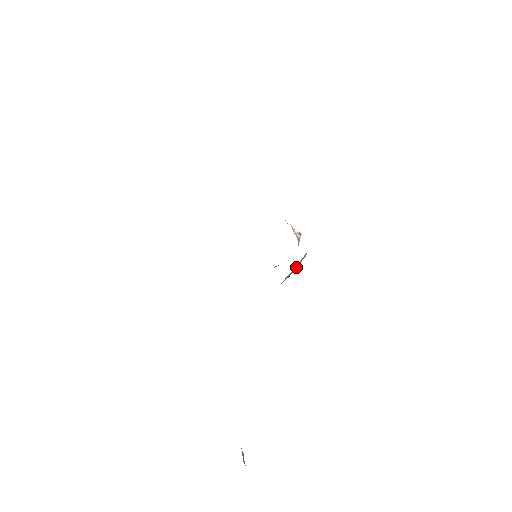
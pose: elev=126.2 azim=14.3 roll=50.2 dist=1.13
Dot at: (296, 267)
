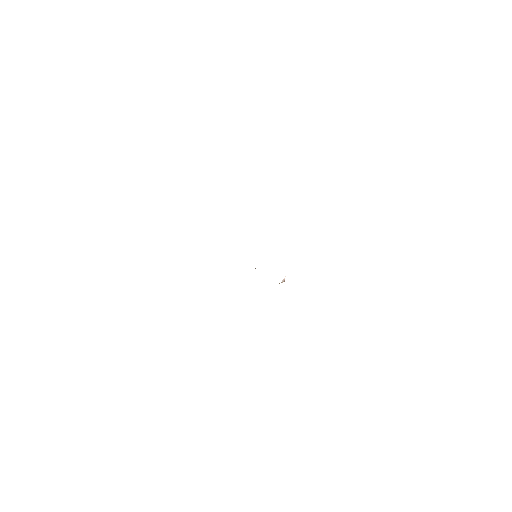
Dot at: occluded
